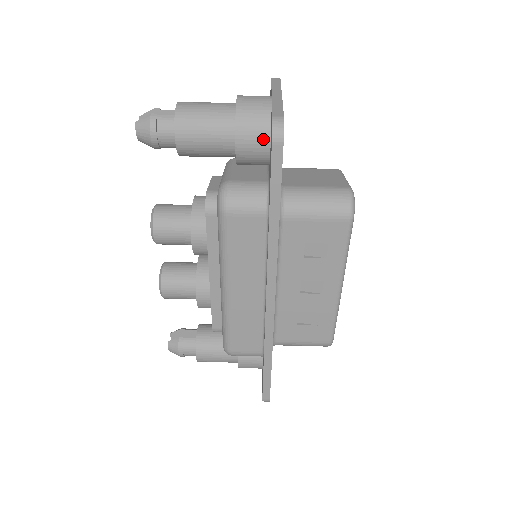
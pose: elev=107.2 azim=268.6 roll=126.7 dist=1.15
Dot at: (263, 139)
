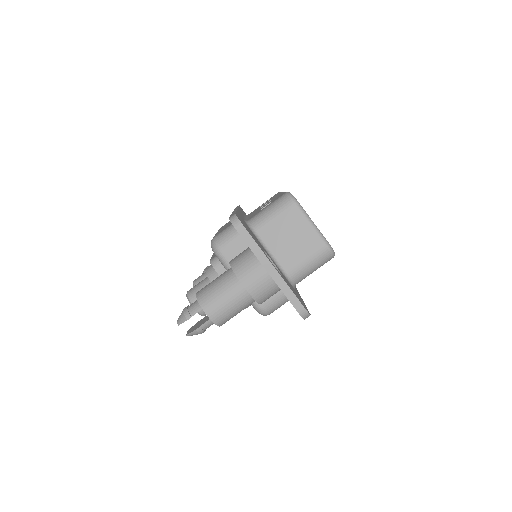
Dot at: occluded
